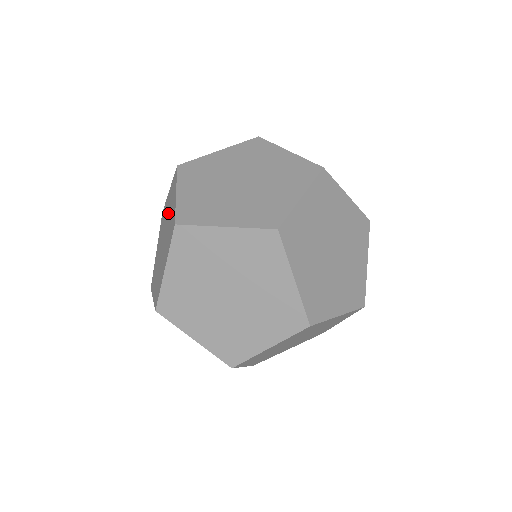
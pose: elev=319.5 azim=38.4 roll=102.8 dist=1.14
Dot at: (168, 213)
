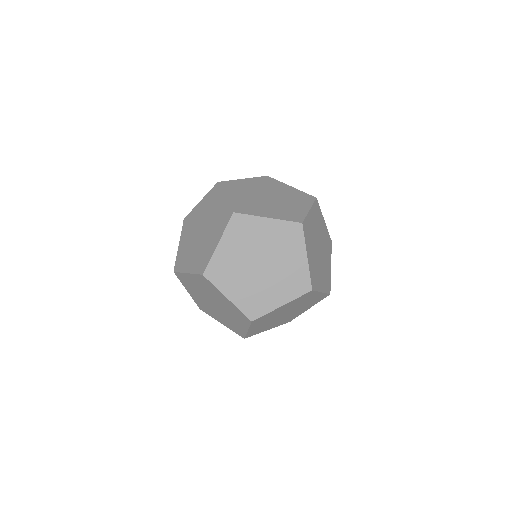
Dot at: occluded
